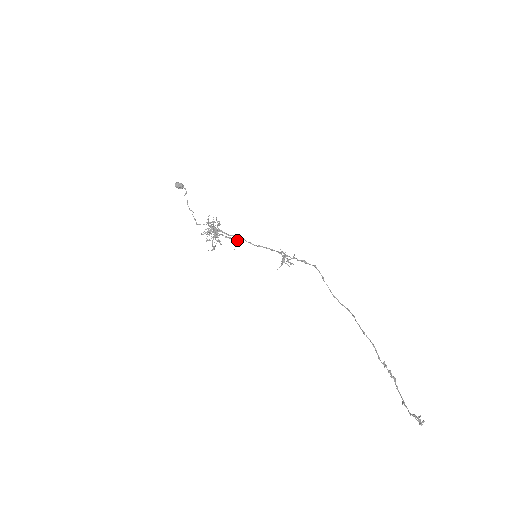
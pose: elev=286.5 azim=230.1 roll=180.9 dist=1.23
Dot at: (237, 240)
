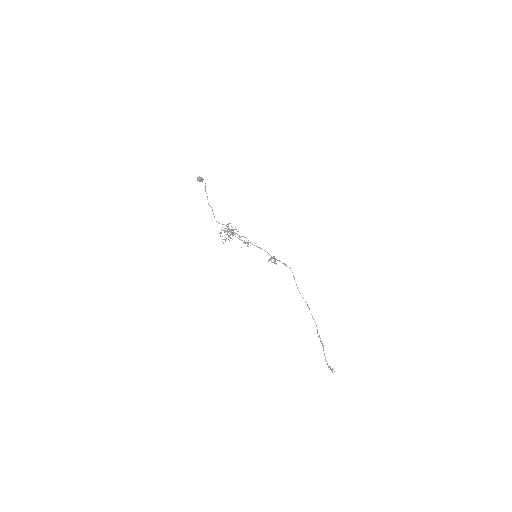
Dot at: occluded
